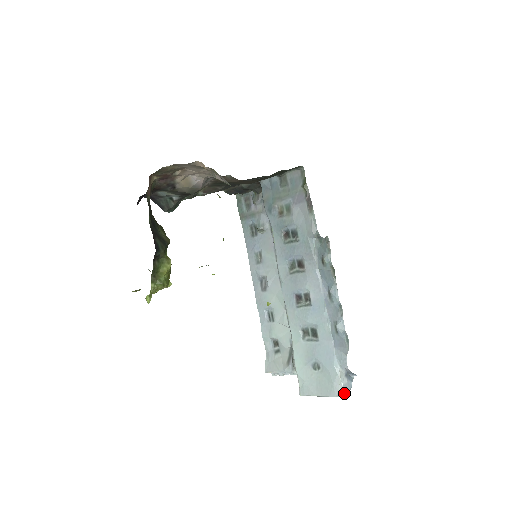
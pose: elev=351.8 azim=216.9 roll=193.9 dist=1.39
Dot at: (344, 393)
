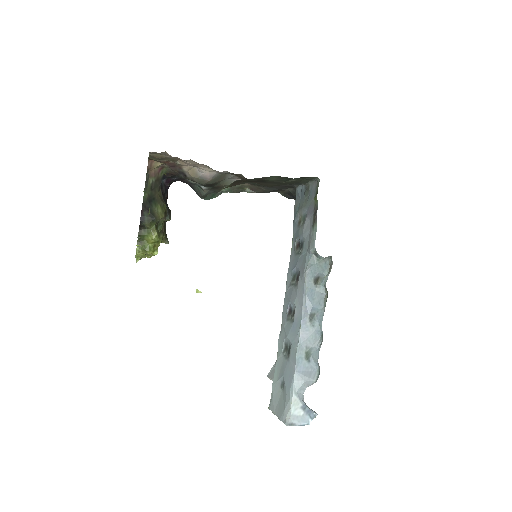
Dot at: (289, 422)
